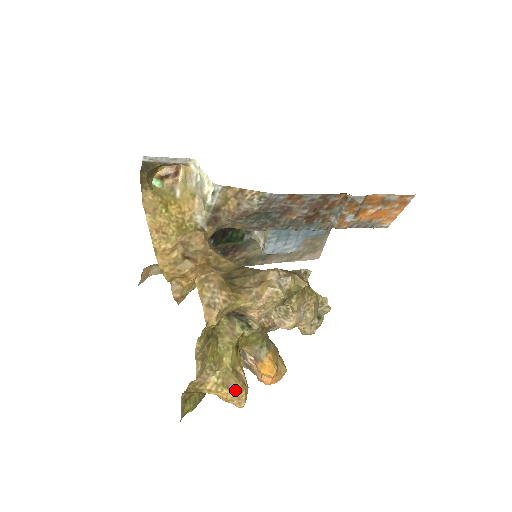
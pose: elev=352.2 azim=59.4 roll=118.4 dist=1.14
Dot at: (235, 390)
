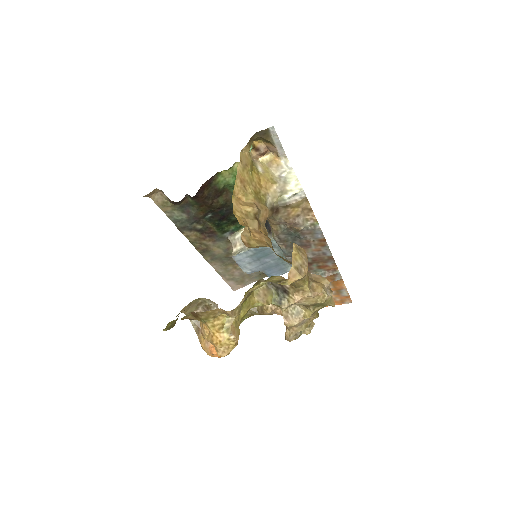
Dot at: (234, 340)
